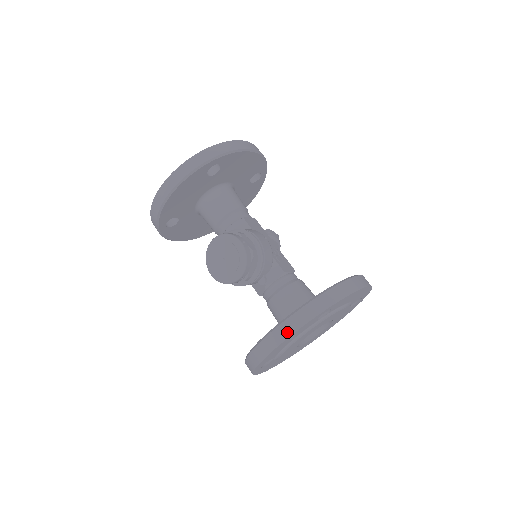
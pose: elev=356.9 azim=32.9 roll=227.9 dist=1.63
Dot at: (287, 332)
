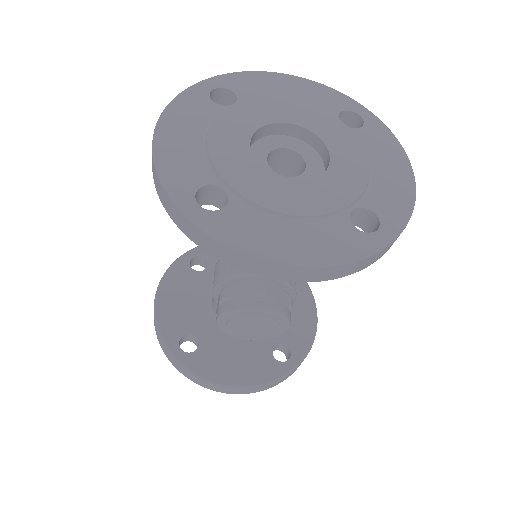
Dot at: (252, 392)
